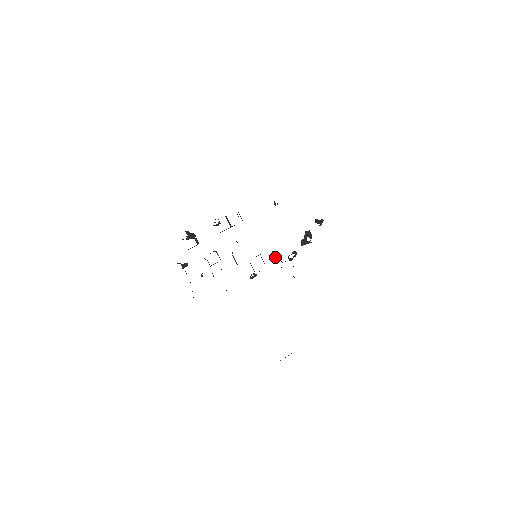
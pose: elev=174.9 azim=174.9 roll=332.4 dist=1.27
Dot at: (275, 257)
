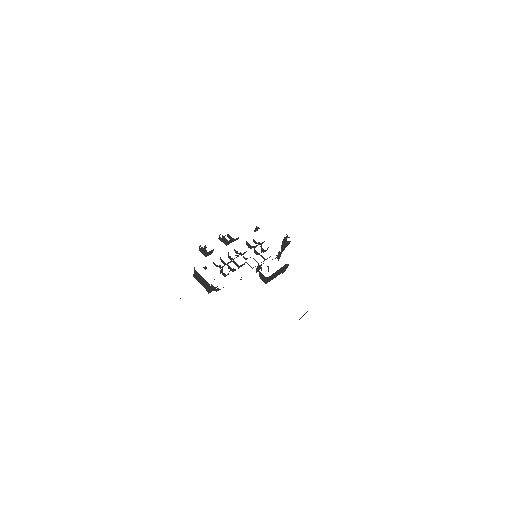
Dot at: occluded
